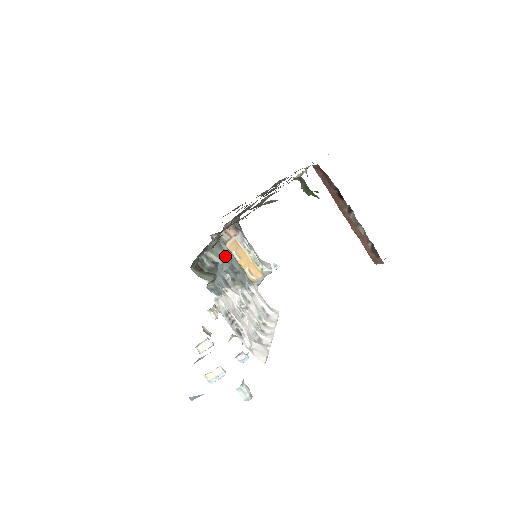
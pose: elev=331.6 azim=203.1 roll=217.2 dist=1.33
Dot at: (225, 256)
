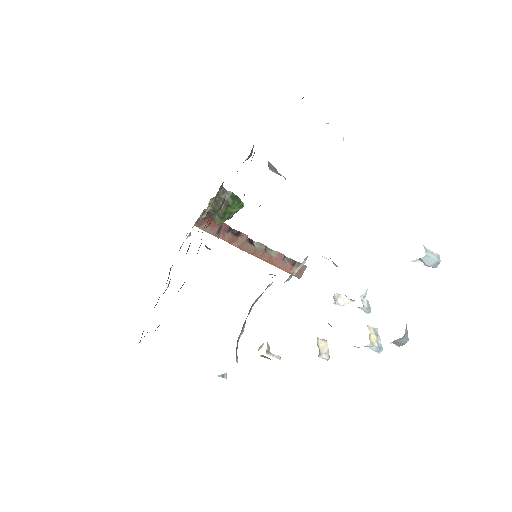
Dot at: (280, 174)
